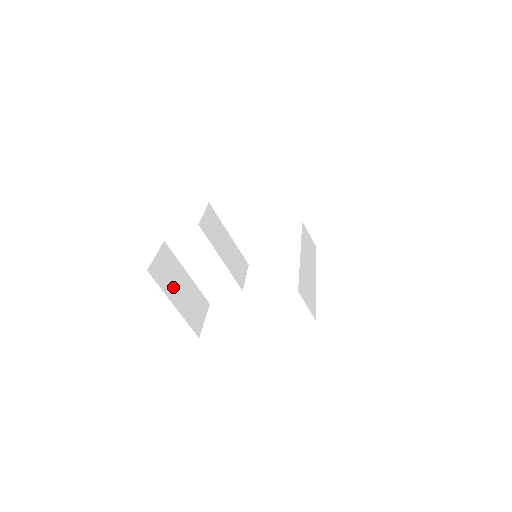
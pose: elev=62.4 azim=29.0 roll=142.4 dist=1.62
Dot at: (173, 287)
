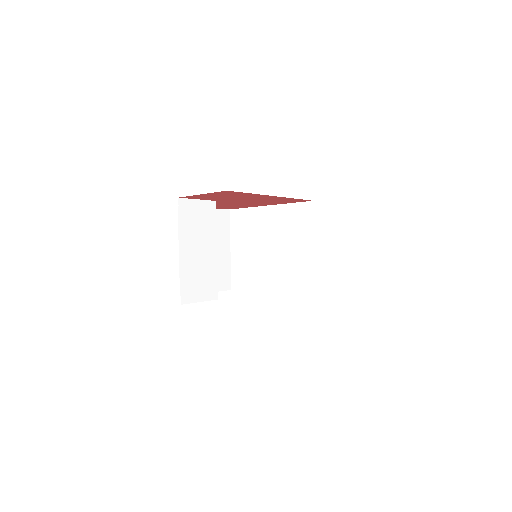
Dot at: occluded
